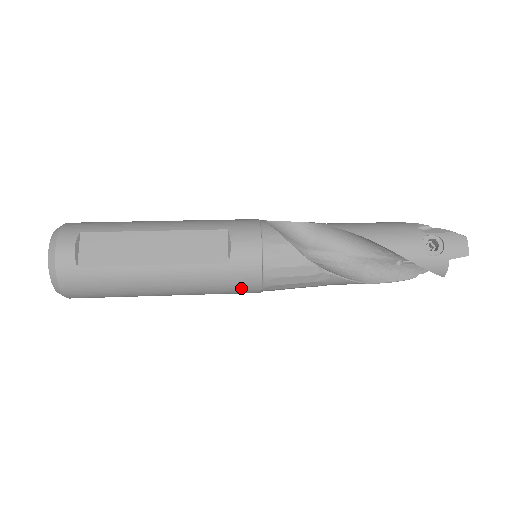
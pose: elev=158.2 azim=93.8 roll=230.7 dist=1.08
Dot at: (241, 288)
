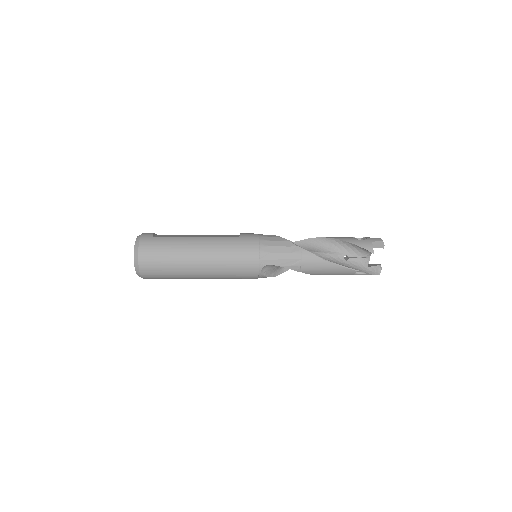
Dot at: (246, 253)
